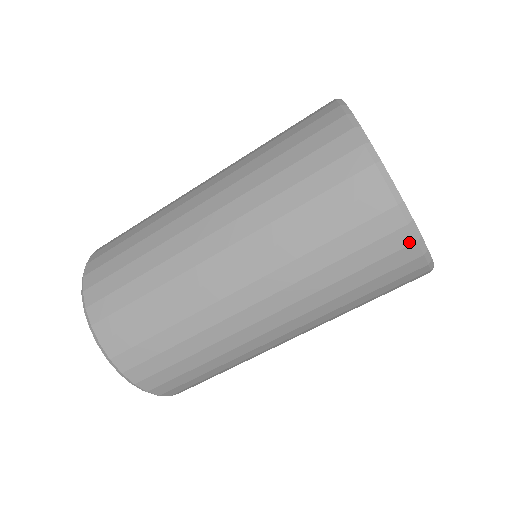
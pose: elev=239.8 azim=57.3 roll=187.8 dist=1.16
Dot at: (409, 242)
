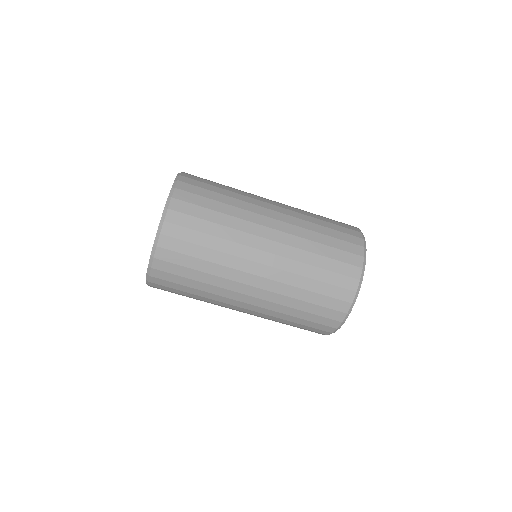
Dot at: (334, 327)
